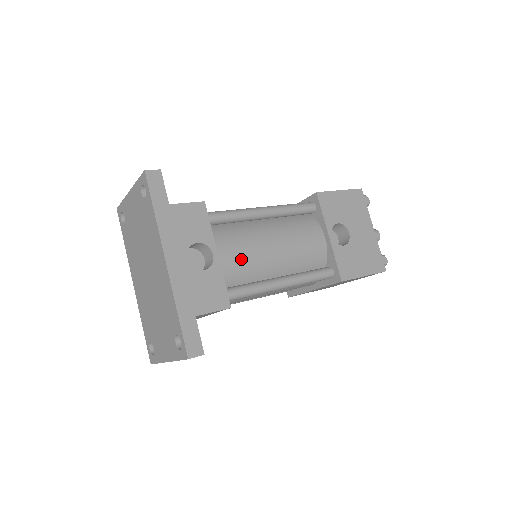
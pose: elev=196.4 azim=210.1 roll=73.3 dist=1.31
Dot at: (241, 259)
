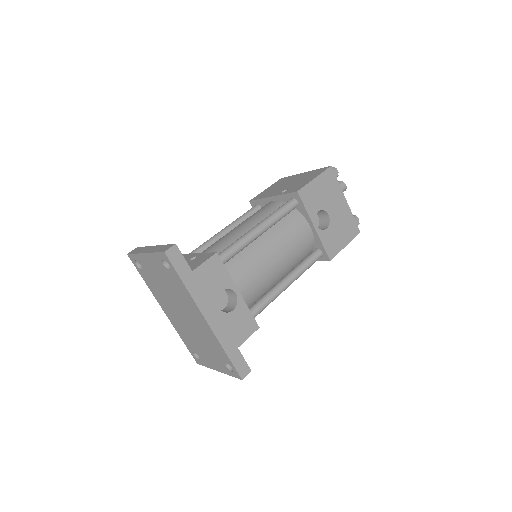
Dot at: (255, 282)
